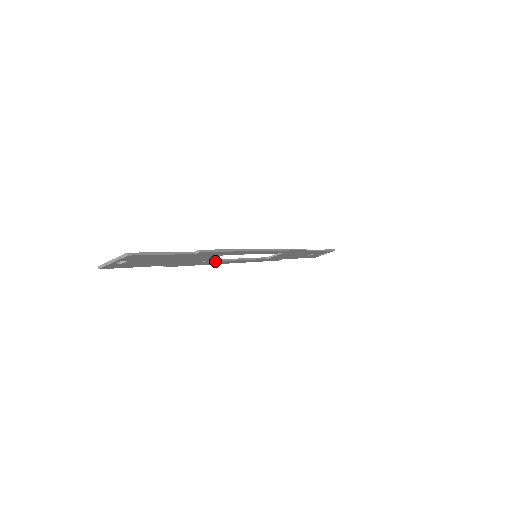
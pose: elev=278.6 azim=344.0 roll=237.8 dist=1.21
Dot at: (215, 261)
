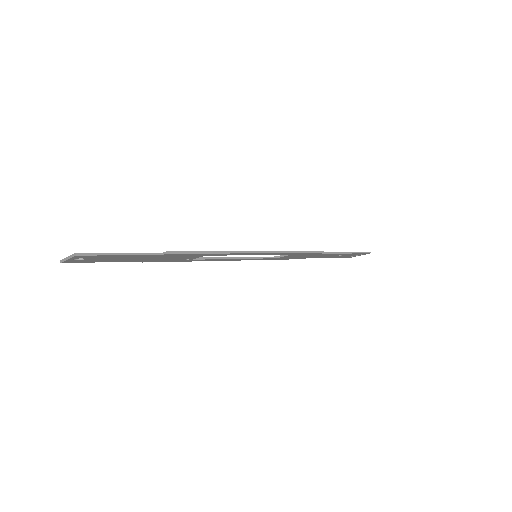
Dot at: (204, 259)
